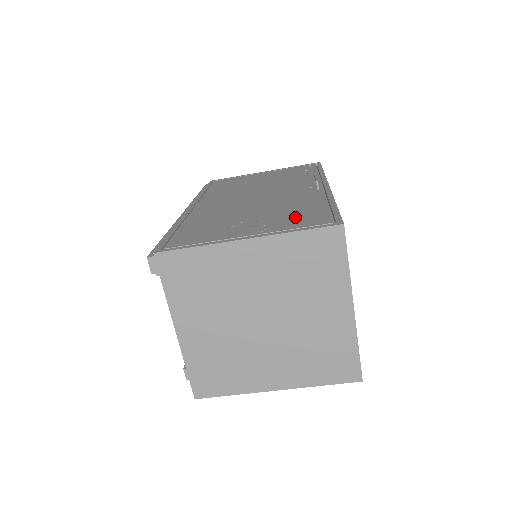
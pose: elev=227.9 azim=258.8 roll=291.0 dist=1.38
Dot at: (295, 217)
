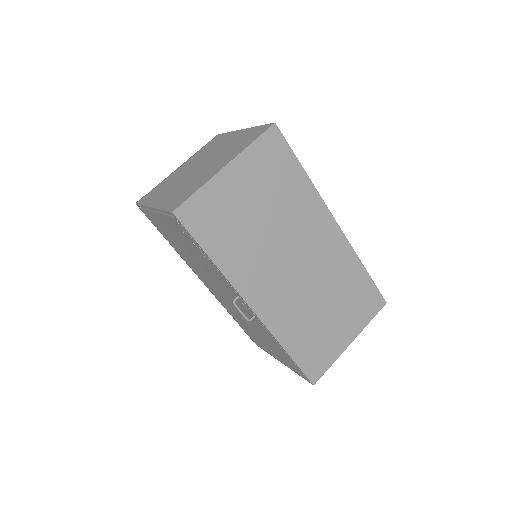
Dot at: (282, 356)
